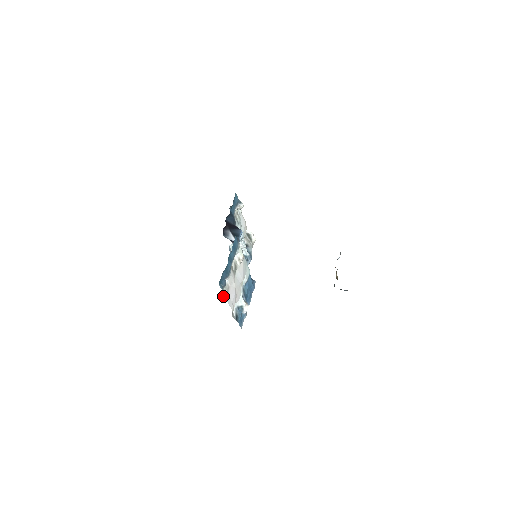
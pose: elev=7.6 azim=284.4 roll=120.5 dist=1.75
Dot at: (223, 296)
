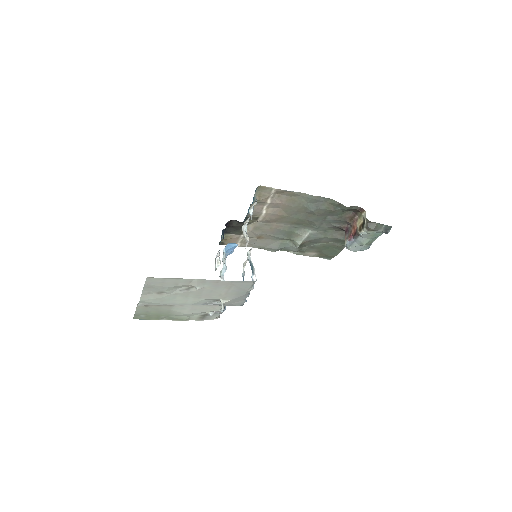
Dot at: occluded
